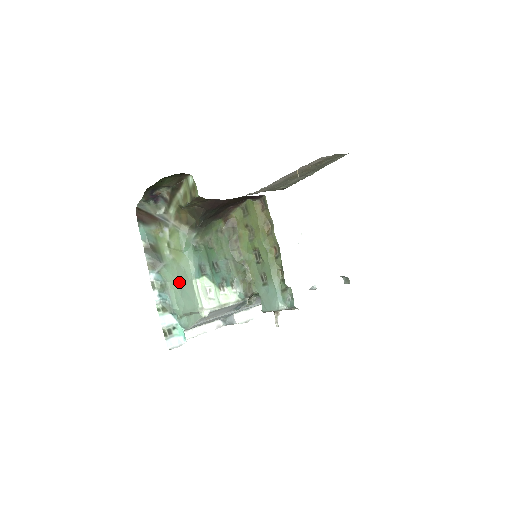
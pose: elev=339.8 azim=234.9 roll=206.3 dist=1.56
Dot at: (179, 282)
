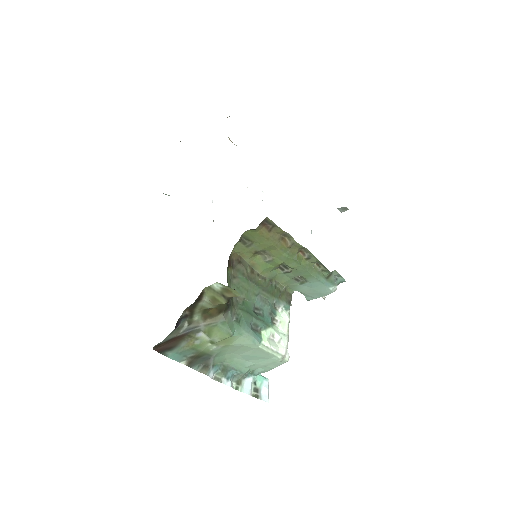
Dot at: (237, 354)
